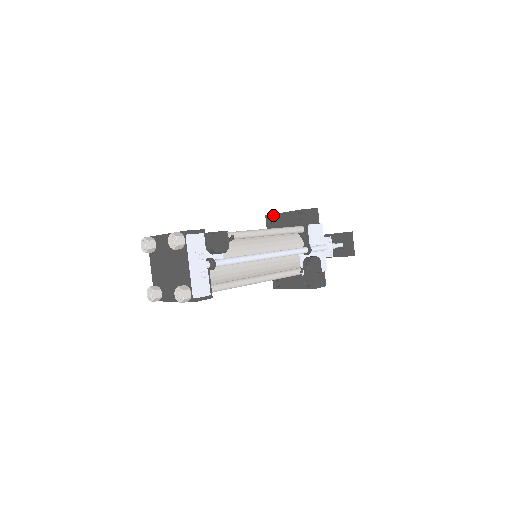
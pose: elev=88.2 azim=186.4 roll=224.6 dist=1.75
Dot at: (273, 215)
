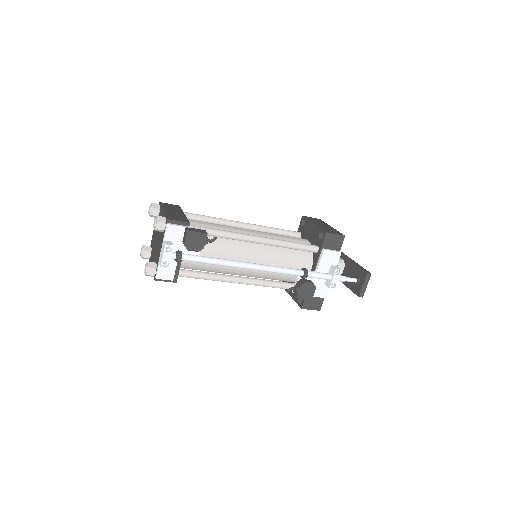
Dot at: (306, 220)
